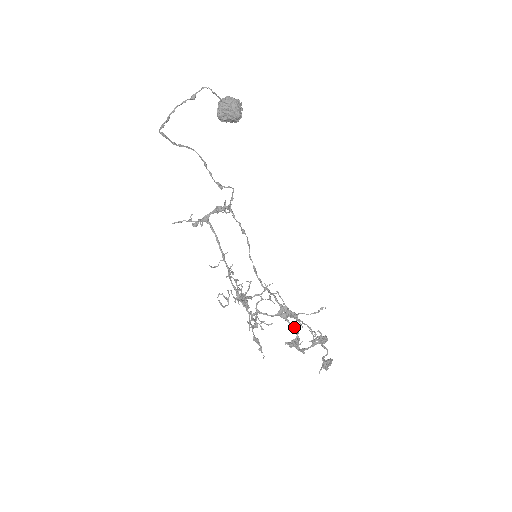
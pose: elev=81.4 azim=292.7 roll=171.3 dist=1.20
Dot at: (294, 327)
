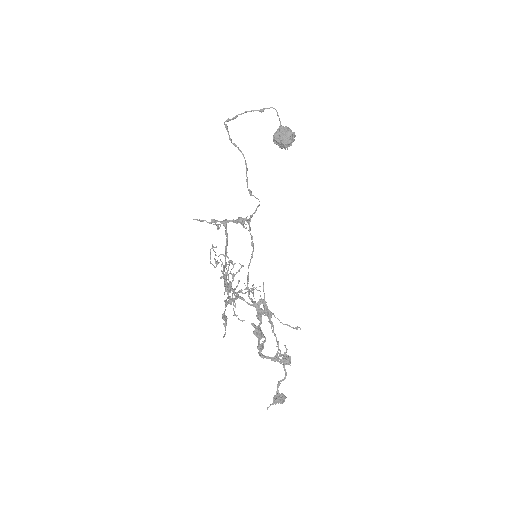
Dot at: (263, 335)
